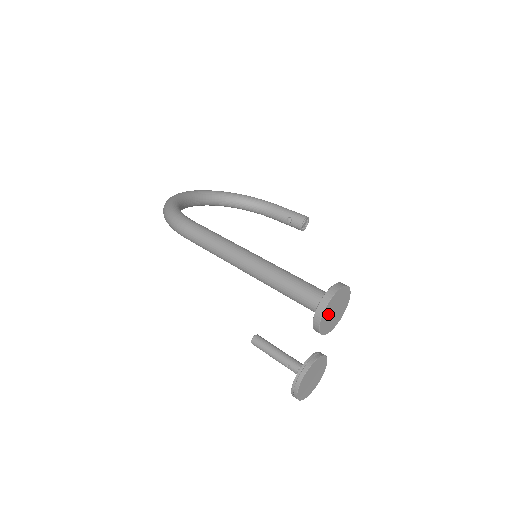
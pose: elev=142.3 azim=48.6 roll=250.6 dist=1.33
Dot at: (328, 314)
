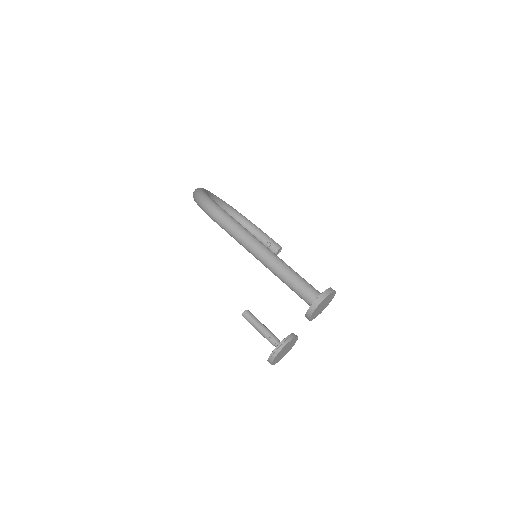
Dot at: (320, 305)
